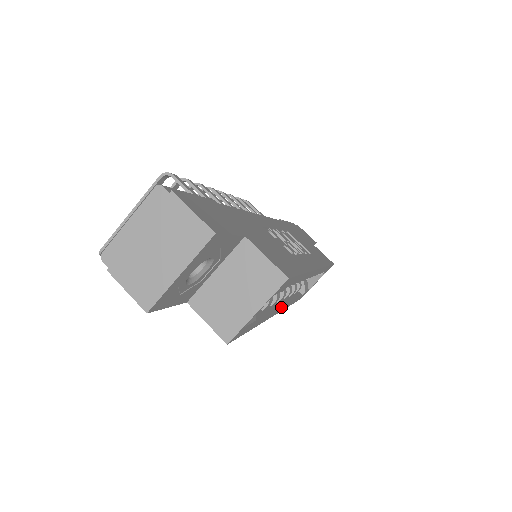
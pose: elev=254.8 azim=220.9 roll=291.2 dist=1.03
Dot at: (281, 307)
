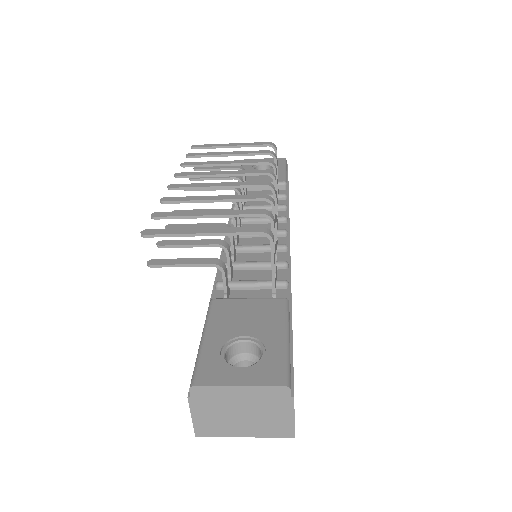
Dot at: occluded
